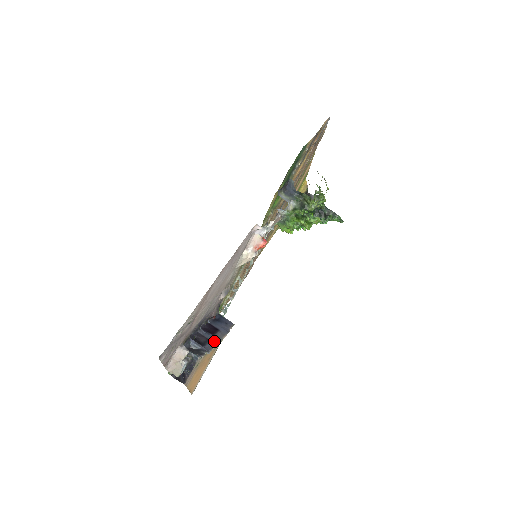
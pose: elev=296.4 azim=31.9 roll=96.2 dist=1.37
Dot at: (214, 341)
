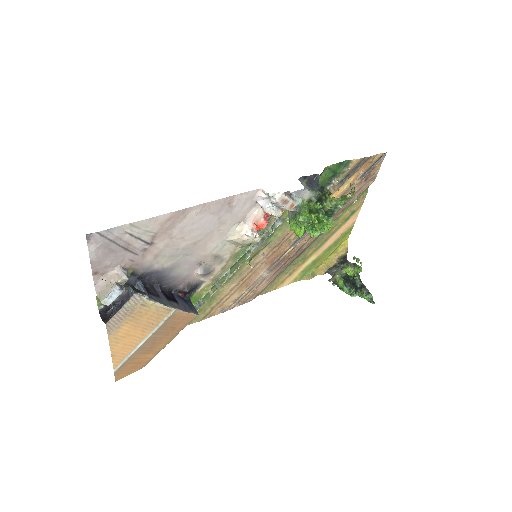
Dot at: (164, 301)
